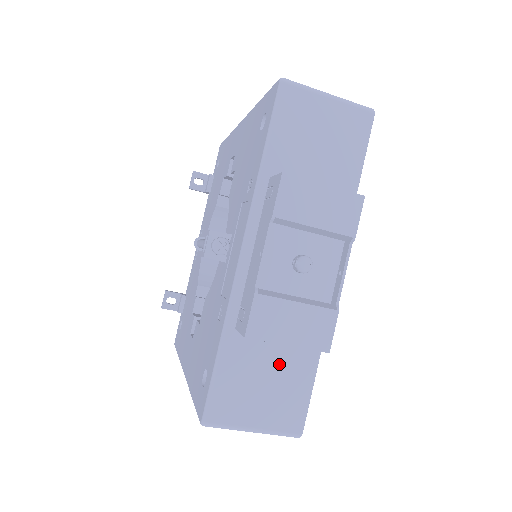
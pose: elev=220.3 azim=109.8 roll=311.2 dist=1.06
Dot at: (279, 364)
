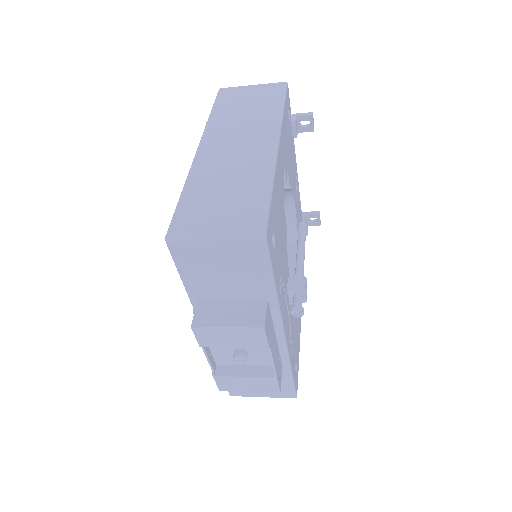
Dot at: occluded
